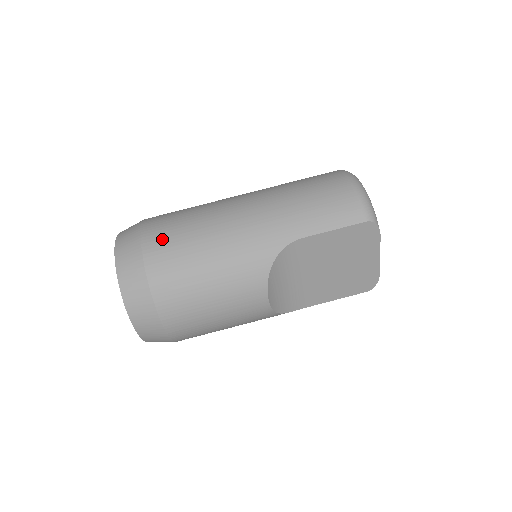
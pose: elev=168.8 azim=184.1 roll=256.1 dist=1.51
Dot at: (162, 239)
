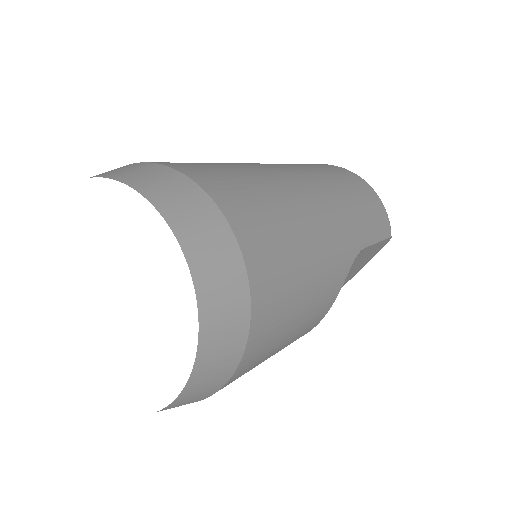
Dot at: (255, 220)
